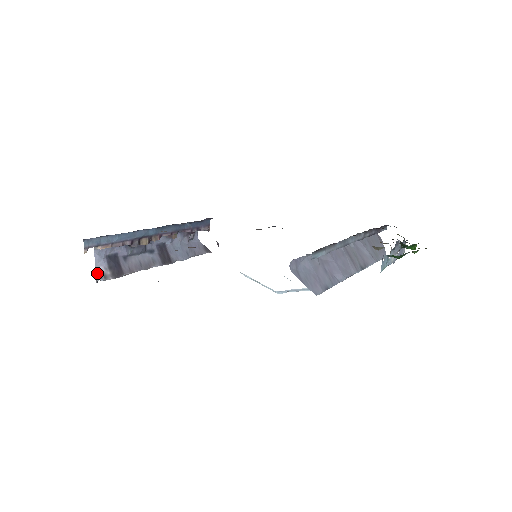
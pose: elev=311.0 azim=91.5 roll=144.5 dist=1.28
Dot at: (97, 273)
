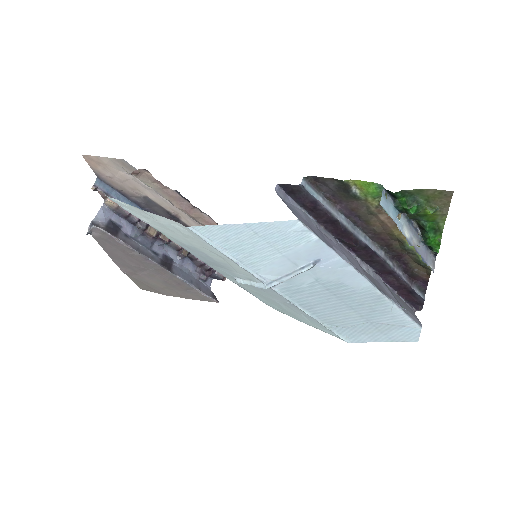
Dot at: (92, 222)
